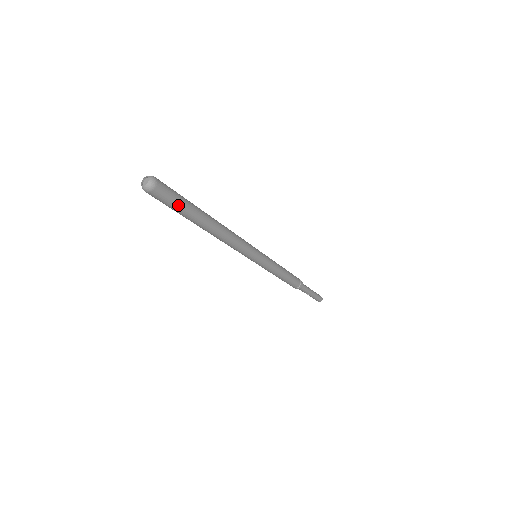
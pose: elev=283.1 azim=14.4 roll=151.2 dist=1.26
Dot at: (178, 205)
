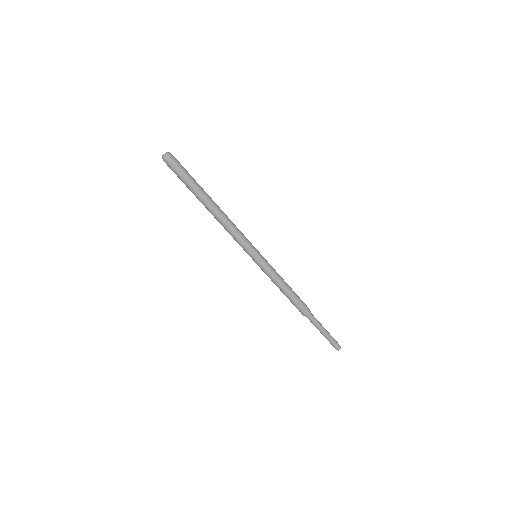
Dot at: (187, 174)
